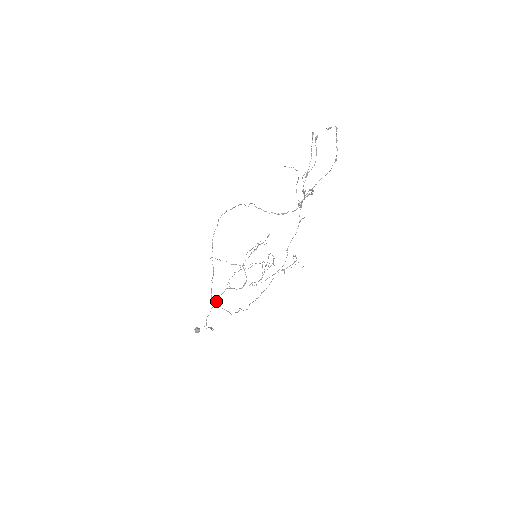
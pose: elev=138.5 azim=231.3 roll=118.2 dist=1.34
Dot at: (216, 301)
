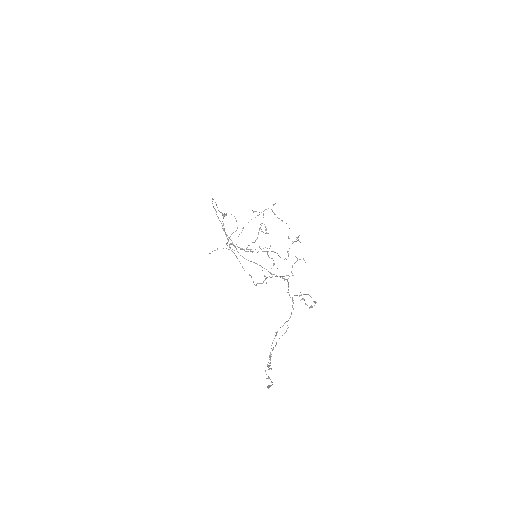
Dot at: occluded
